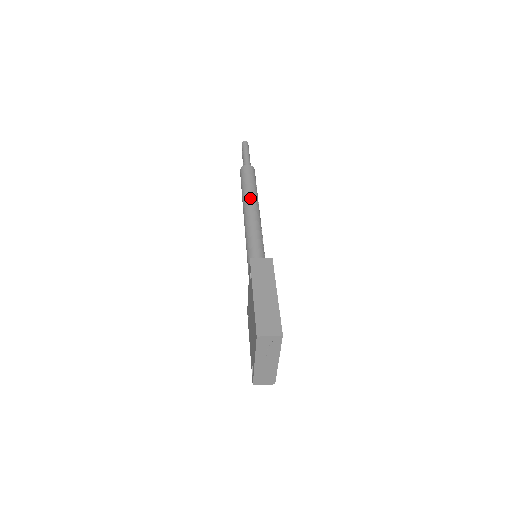
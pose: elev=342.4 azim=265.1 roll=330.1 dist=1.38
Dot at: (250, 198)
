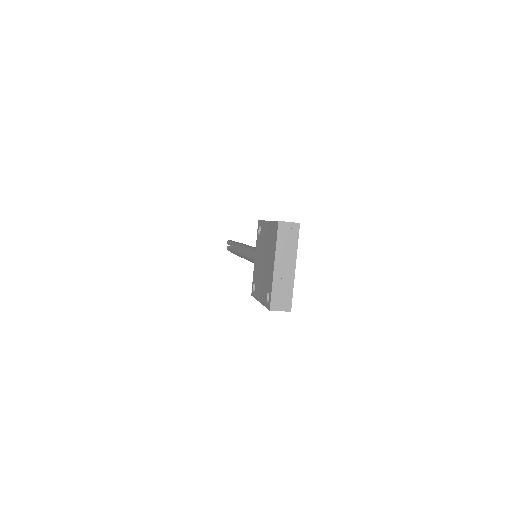
Dot at: occluded
